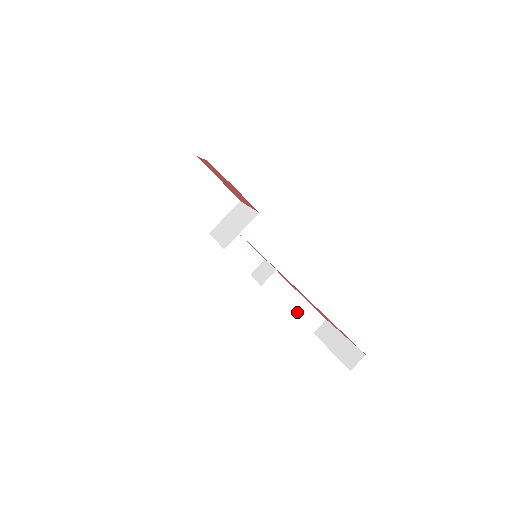
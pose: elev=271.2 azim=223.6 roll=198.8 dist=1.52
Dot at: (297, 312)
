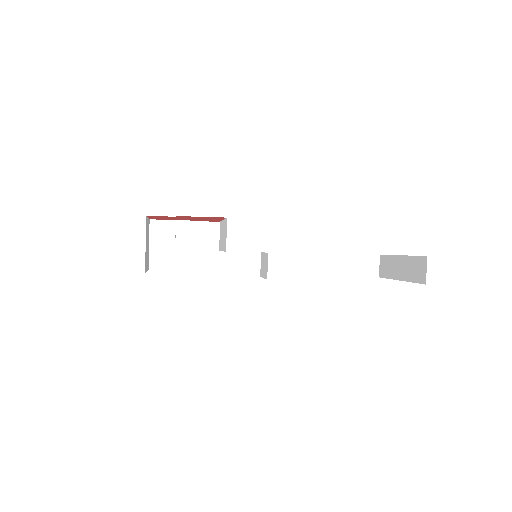
Dot at: (343, 272)
